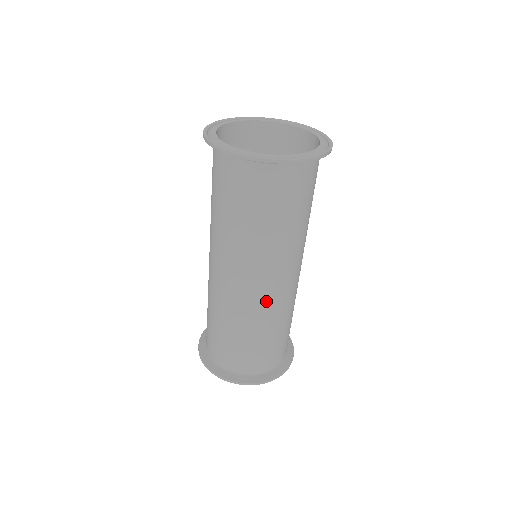
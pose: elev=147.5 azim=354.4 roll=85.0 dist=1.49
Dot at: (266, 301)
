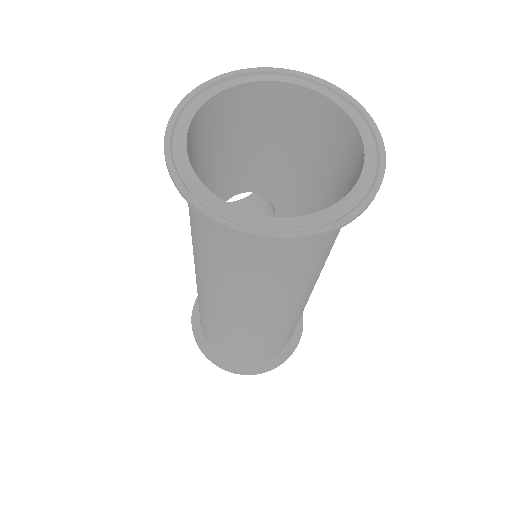
Dot at: (292, 317)
